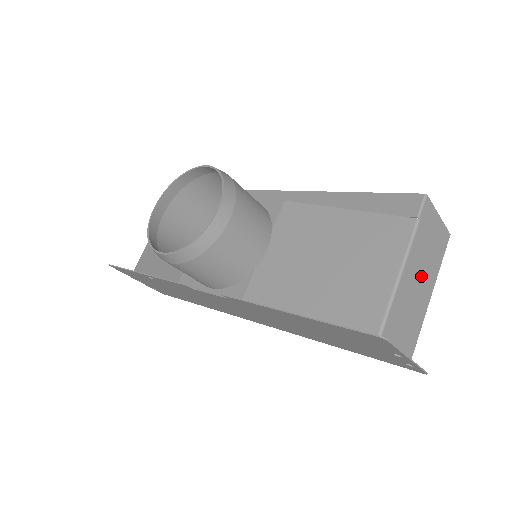
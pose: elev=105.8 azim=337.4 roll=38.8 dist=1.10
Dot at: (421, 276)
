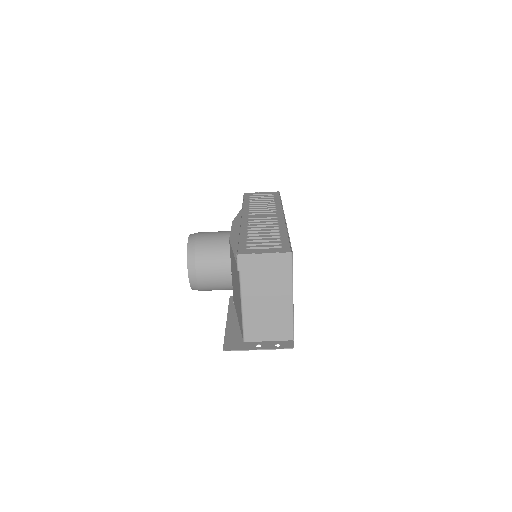
Dot at: (268, 294)
